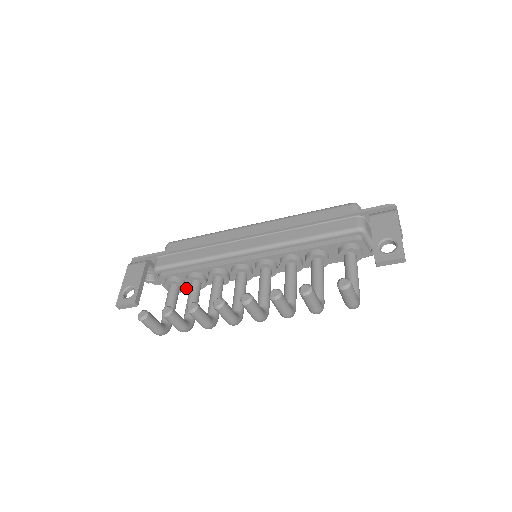
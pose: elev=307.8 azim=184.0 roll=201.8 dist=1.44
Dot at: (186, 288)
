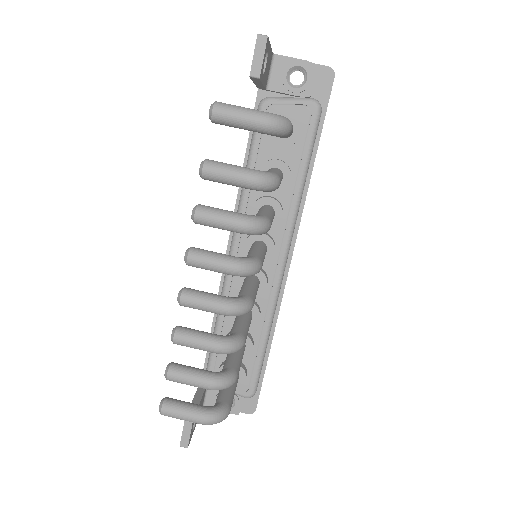
Dot at: (251, 370)
